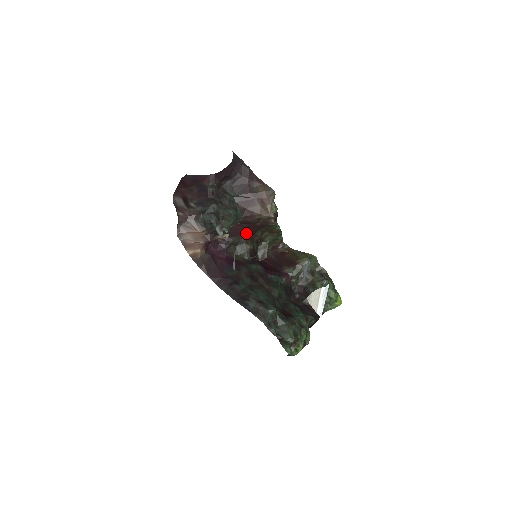
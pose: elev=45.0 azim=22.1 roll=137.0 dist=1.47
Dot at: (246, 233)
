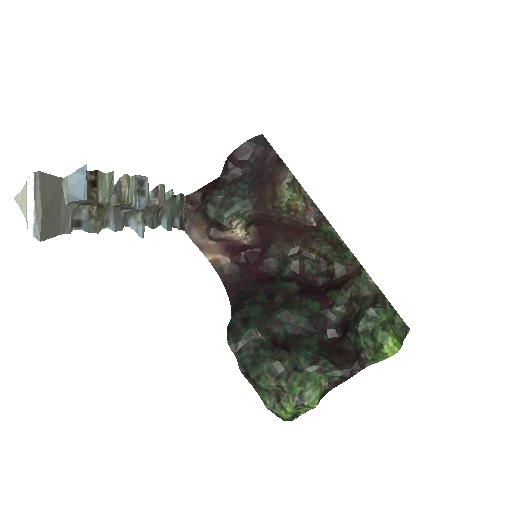
Dot at: (285, 240)
